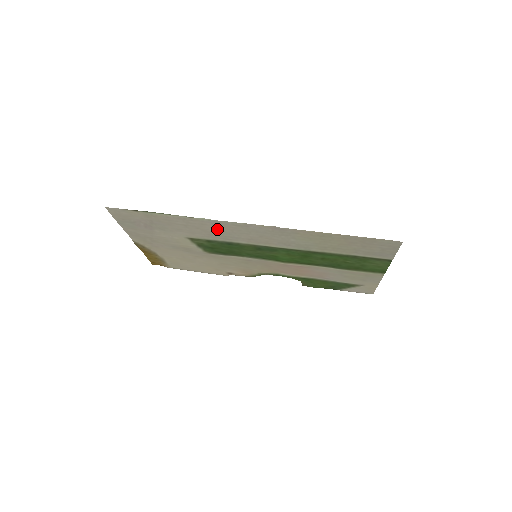
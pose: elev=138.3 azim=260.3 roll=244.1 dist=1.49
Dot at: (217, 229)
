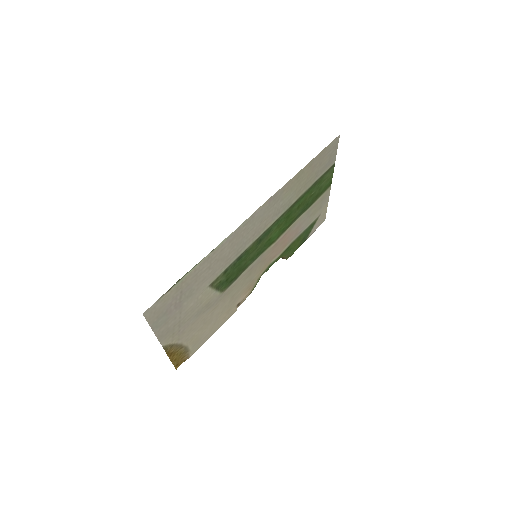
Dot at: (232, 246)
